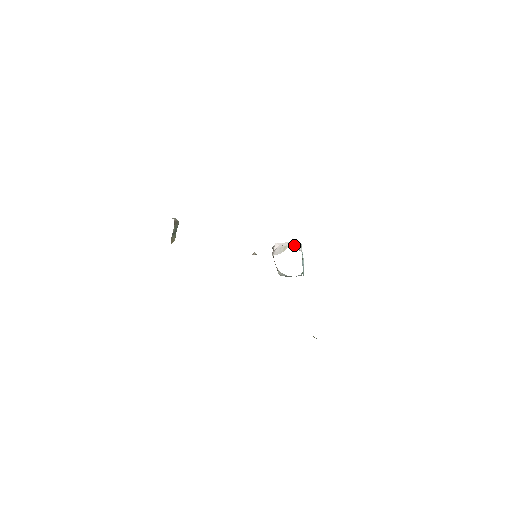
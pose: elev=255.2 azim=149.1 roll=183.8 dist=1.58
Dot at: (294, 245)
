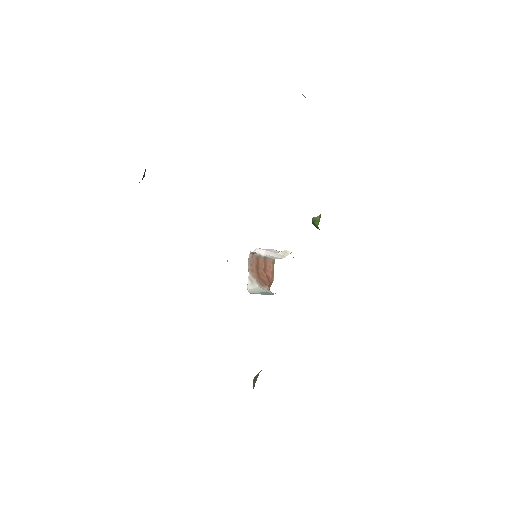
Dot at: occluded
